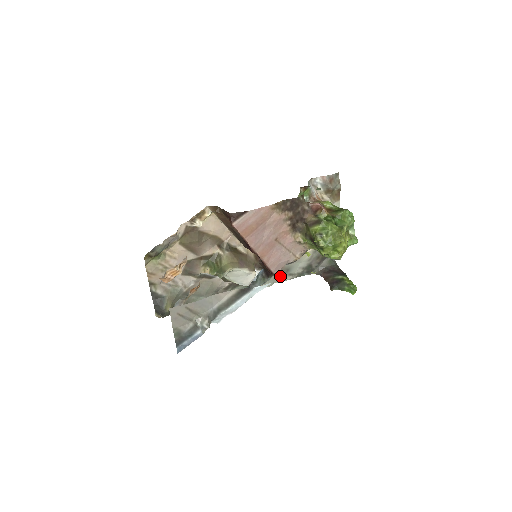
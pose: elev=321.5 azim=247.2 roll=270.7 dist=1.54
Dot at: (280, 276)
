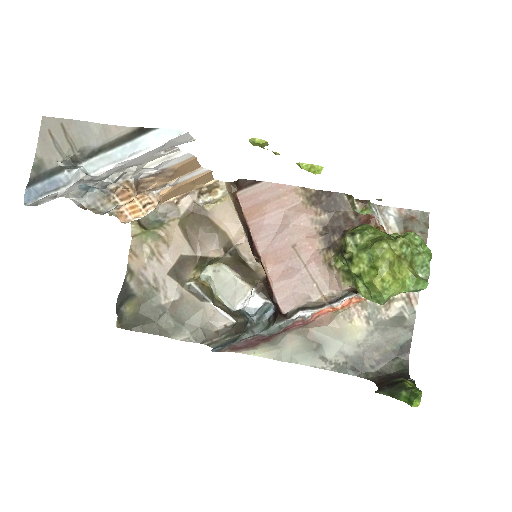
Dot at: (305, 352)
